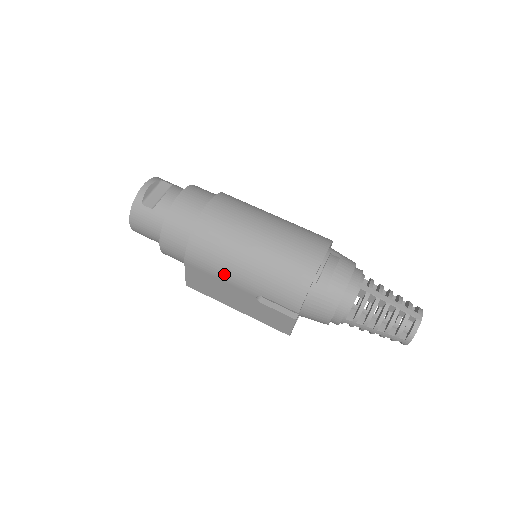
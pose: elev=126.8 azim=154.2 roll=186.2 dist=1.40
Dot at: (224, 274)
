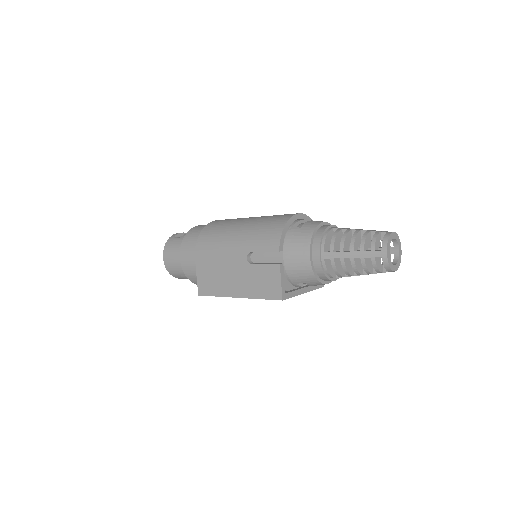
Dot at: (222, 249)
